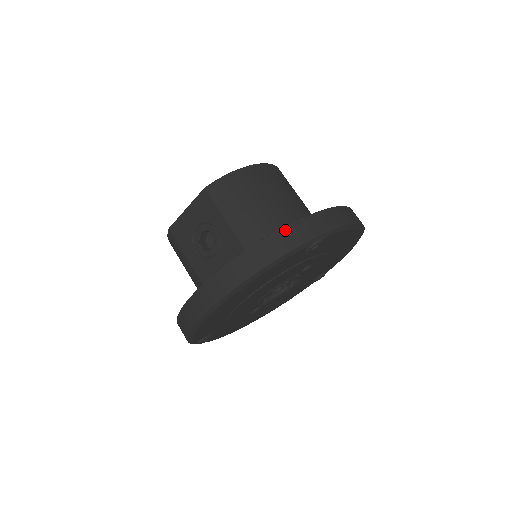
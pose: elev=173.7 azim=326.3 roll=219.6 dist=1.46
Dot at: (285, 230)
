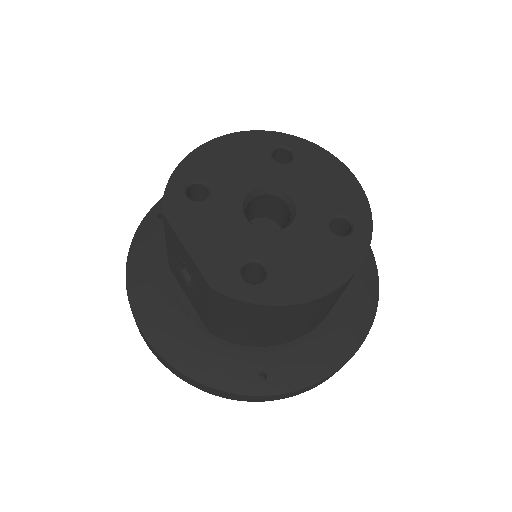
Dot at: (231, 394)
